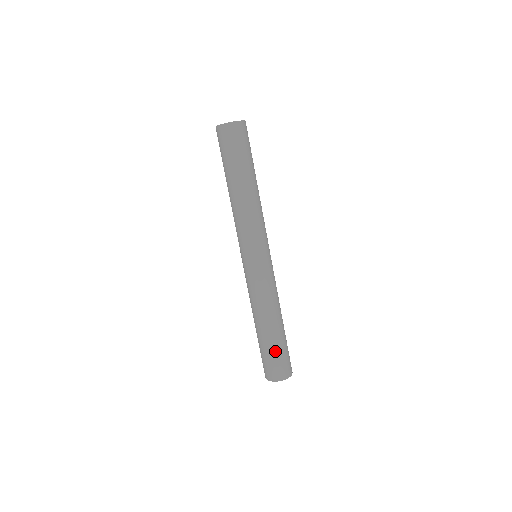
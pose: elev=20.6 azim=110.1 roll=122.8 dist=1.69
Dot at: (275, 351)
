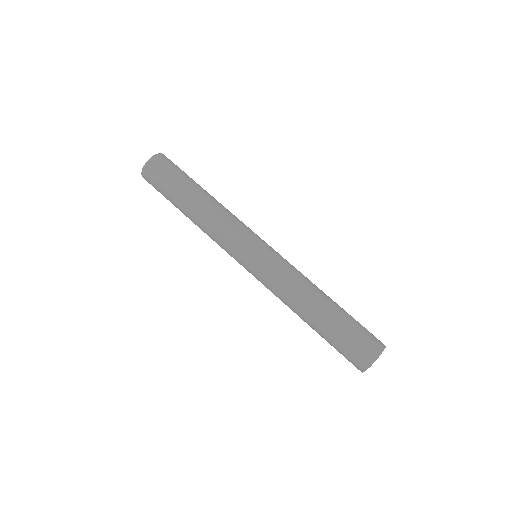
Dot at: (335, 340)
